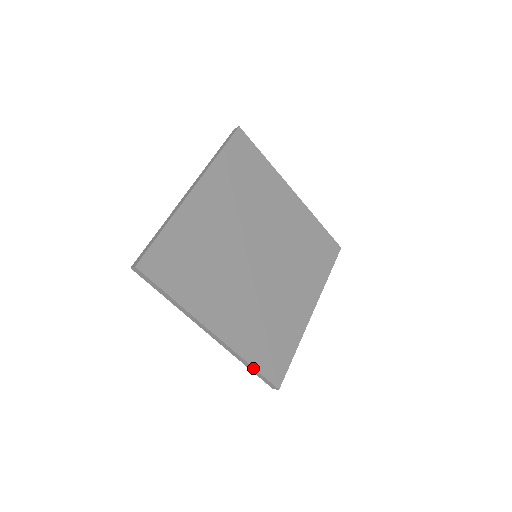
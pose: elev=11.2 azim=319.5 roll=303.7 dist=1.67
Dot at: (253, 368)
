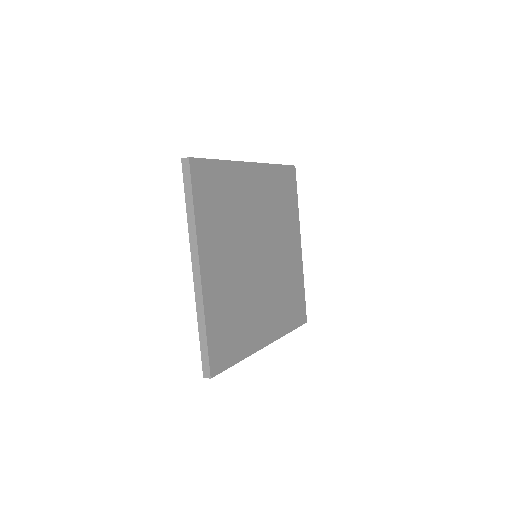
Dot at: (291, 331)
